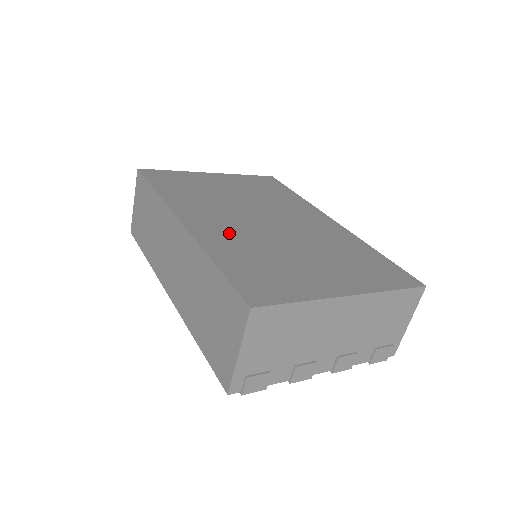
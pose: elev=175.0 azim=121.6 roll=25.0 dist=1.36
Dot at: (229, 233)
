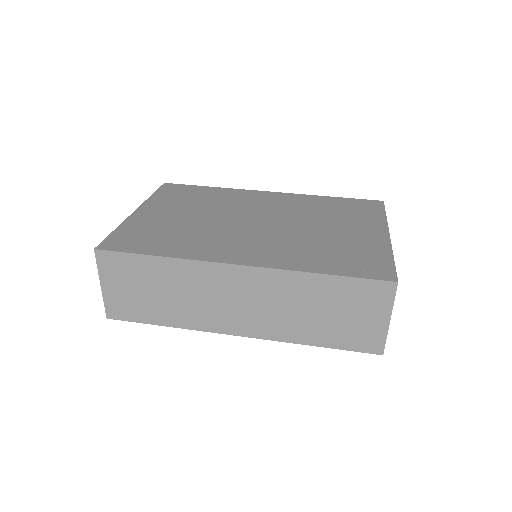
Dot at: (274, 248)
